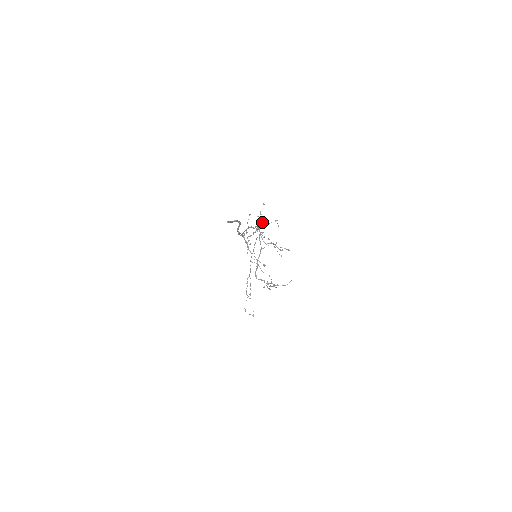
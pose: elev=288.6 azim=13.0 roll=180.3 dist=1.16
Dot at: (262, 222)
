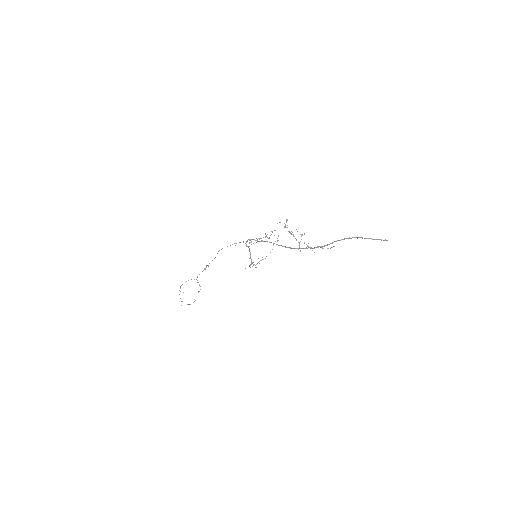
Dot at: occluded
